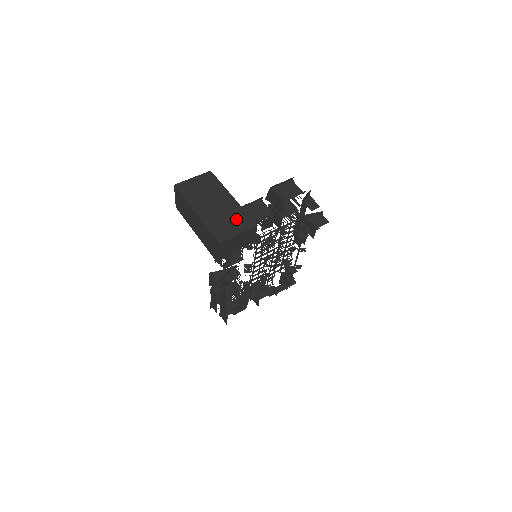
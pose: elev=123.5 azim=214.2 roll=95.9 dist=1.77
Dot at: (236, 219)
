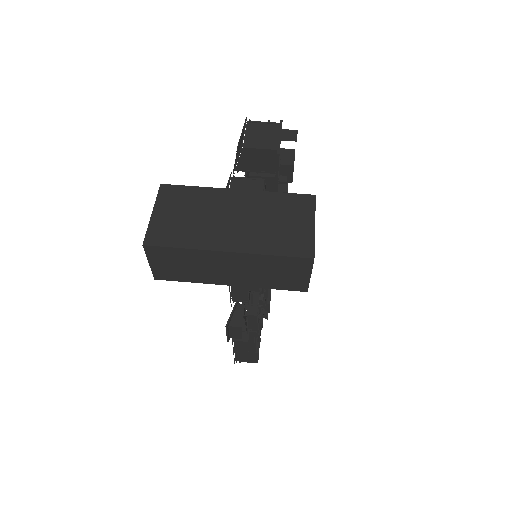
Dot at: (283, 211)
